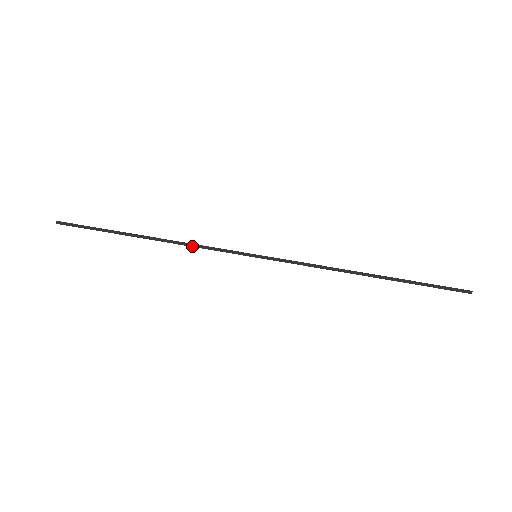
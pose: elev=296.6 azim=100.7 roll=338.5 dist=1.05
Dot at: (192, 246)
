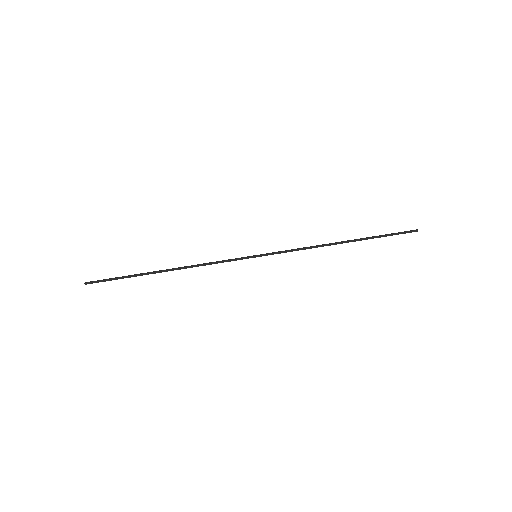
Dot at: (204, 265)
